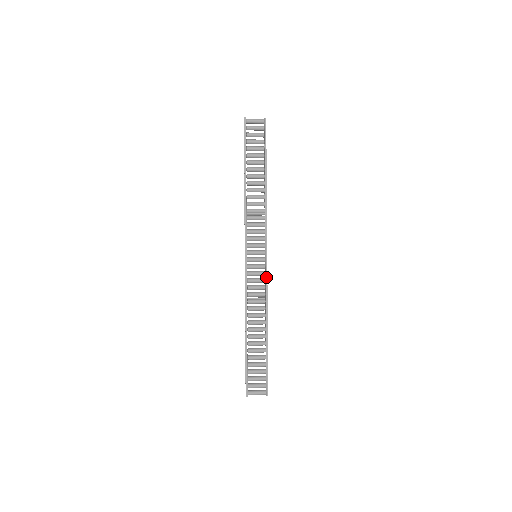
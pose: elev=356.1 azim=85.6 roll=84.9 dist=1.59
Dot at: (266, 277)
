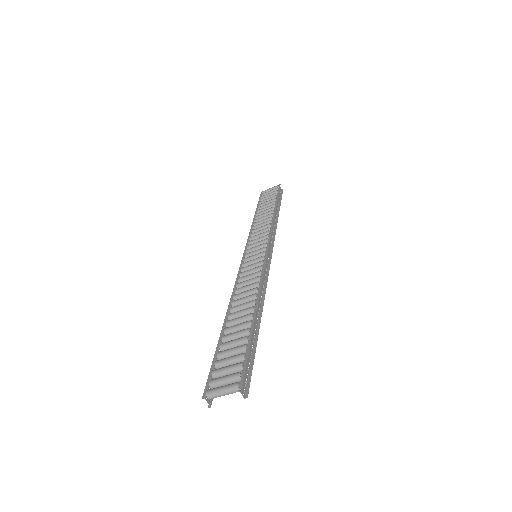
Dot at: (264, 264)
